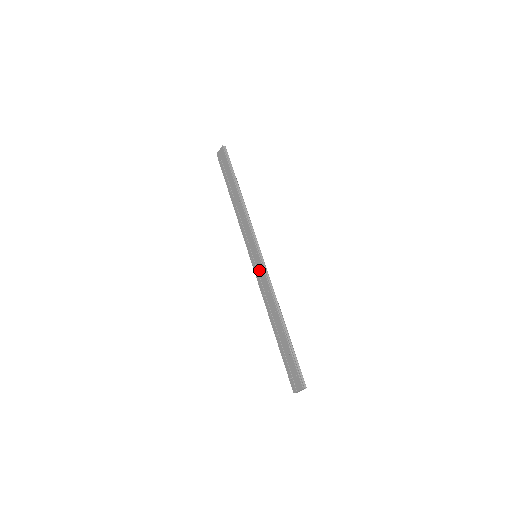
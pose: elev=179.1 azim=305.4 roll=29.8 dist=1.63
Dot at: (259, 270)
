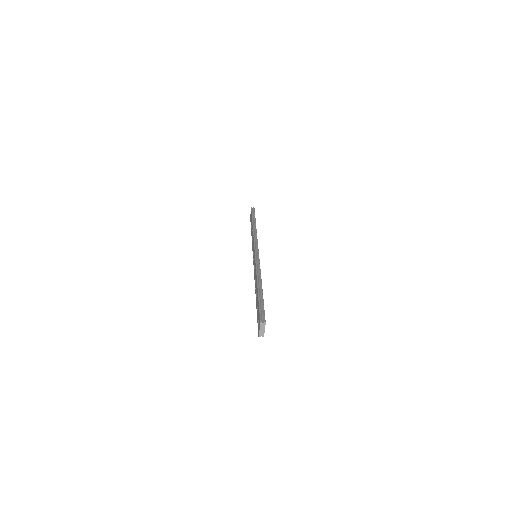
Dot at: (254, 262)
